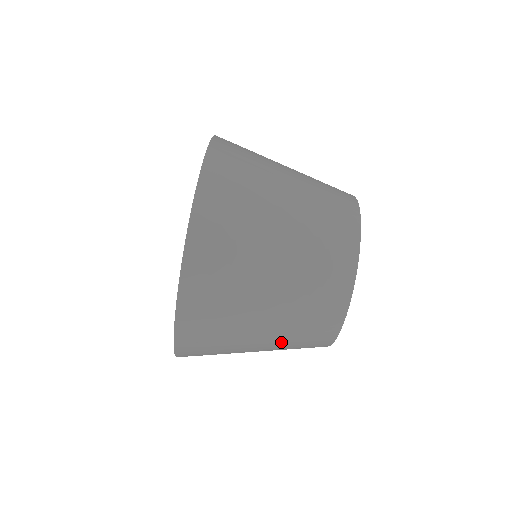
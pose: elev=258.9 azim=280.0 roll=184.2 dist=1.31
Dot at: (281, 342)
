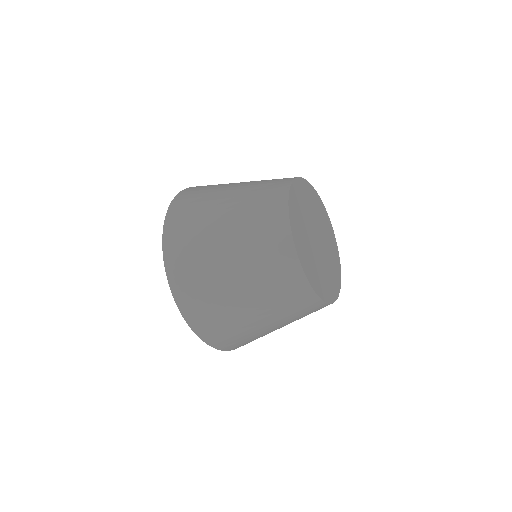
Dot at: (282, 318)
